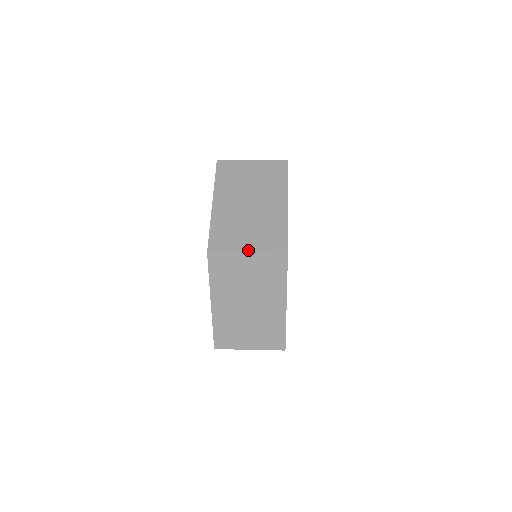
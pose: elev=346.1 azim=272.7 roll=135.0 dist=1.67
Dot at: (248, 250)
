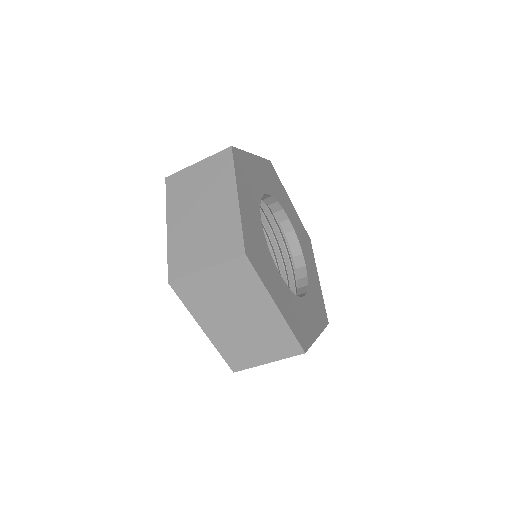
Dot at: (199, 162)
